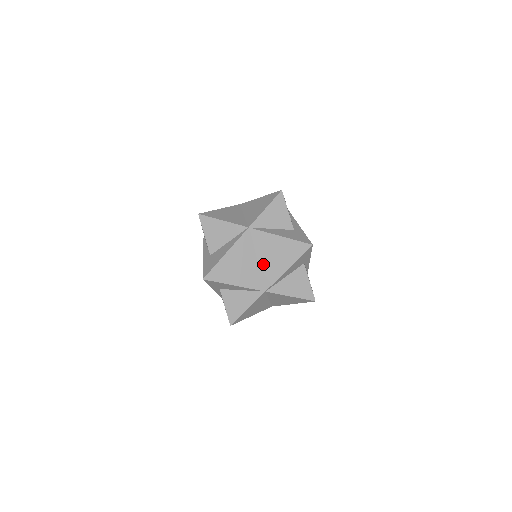
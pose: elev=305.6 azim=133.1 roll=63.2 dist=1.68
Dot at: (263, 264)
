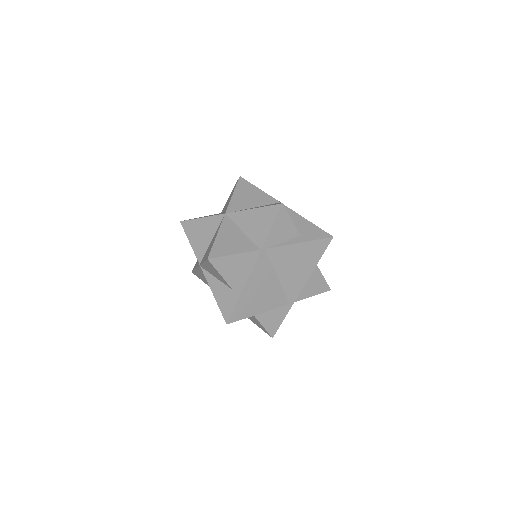
Dot at: occluded
